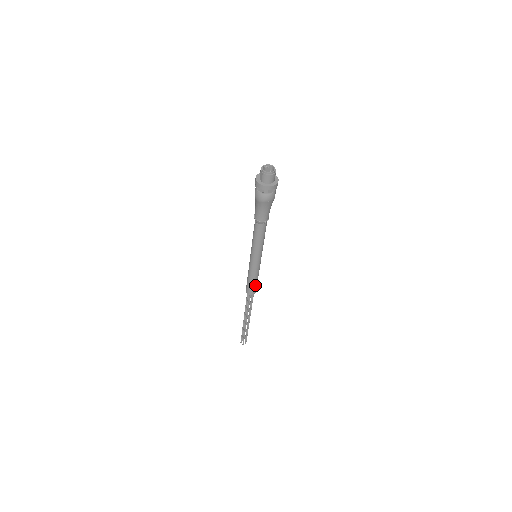
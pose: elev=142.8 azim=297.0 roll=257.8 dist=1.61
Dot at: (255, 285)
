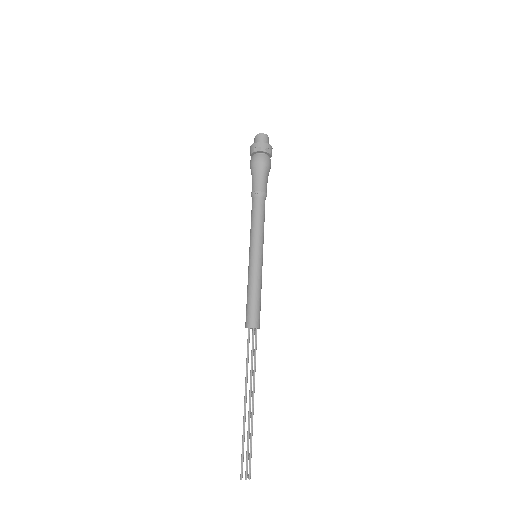
Dot at: (252, 306)
